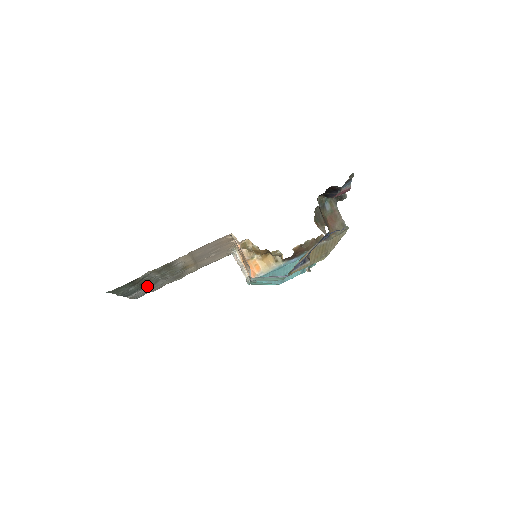
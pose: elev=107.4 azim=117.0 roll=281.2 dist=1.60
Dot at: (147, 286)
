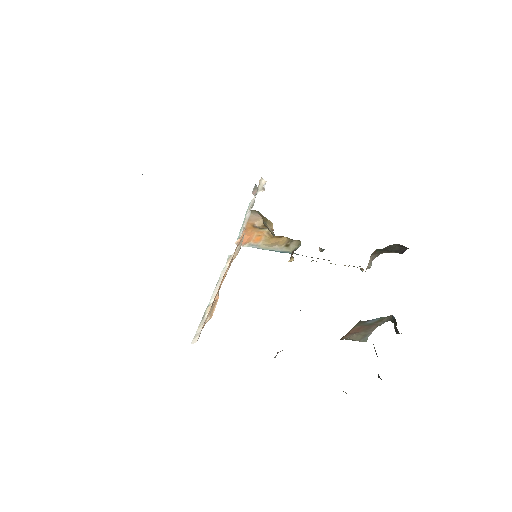
Dot at: occluded
